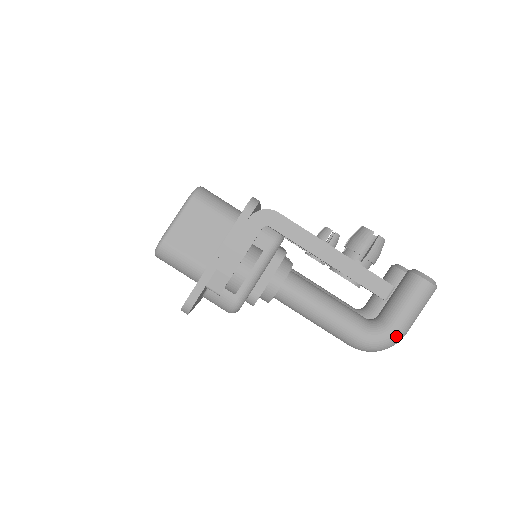
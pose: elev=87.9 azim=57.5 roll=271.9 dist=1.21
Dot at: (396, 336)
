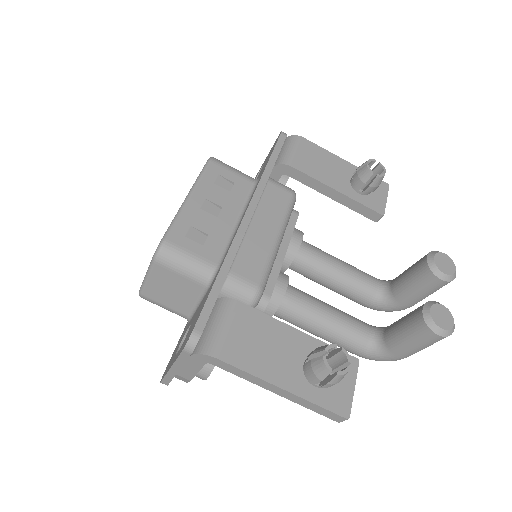
Dot at: (396, 359)
